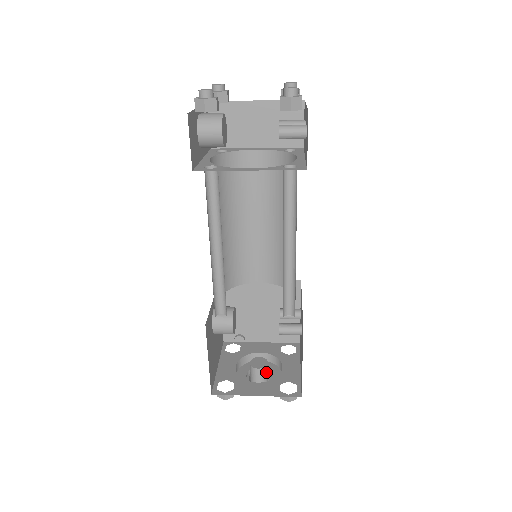
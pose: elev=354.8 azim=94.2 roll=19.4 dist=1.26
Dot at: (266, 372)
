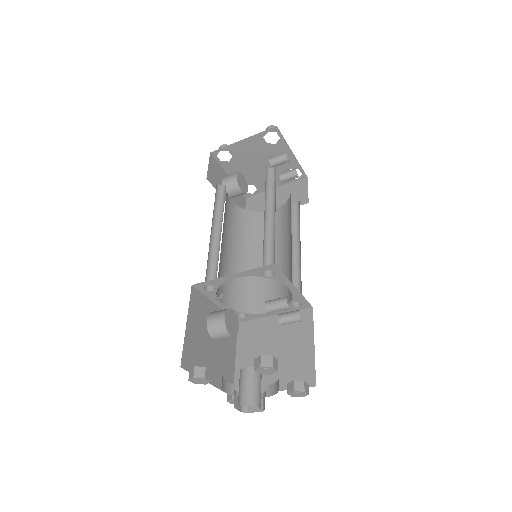
Dot at: (256, 377)
